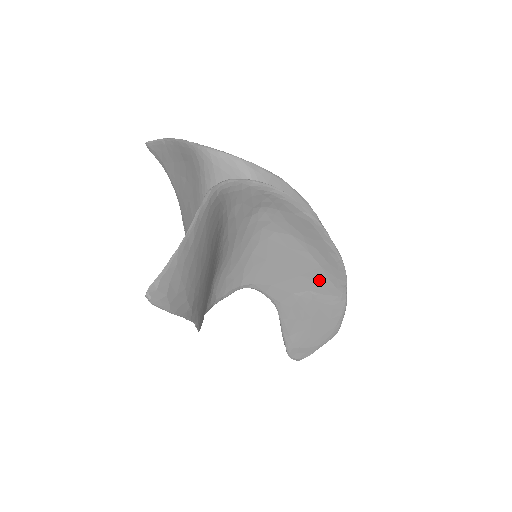
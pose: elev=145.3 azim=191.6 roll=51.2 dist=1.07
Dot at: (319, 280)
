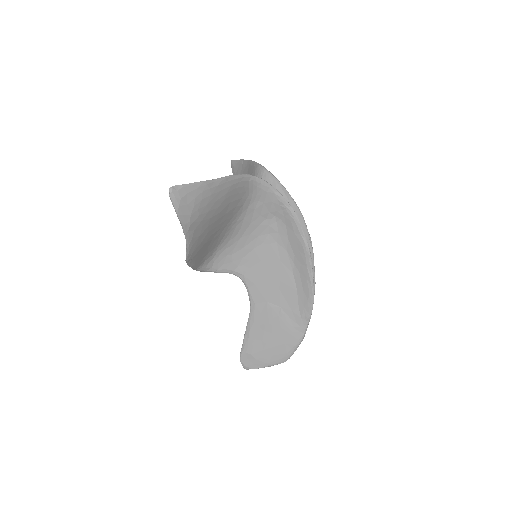
Dot at: (291, 302)
